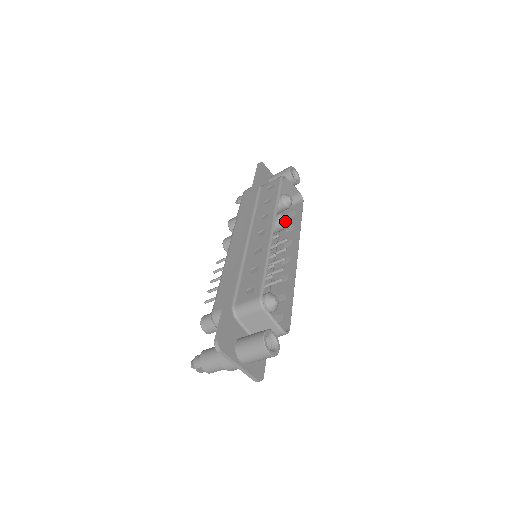
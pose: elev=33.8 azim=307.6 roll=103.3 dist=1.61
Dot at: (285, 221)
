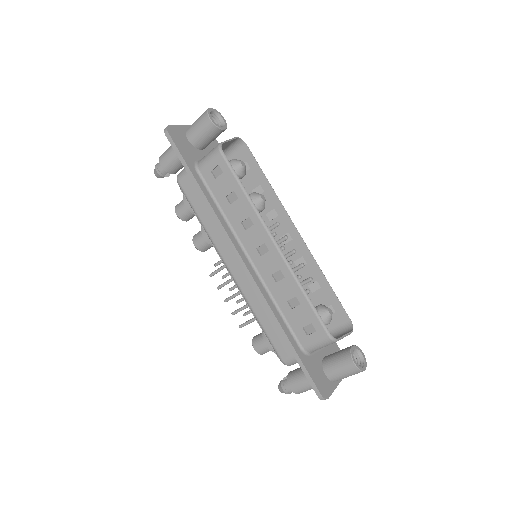
Dot at: (263, 204)
